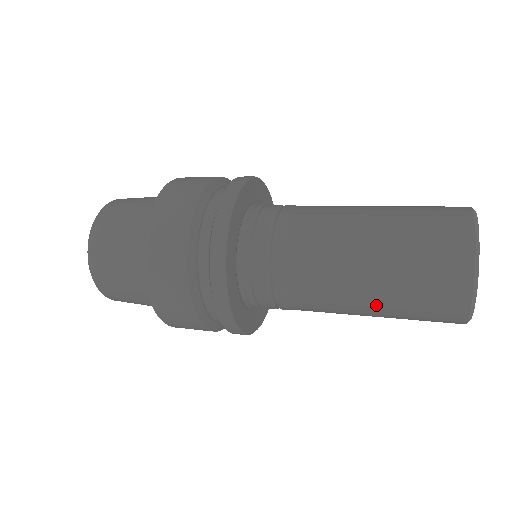
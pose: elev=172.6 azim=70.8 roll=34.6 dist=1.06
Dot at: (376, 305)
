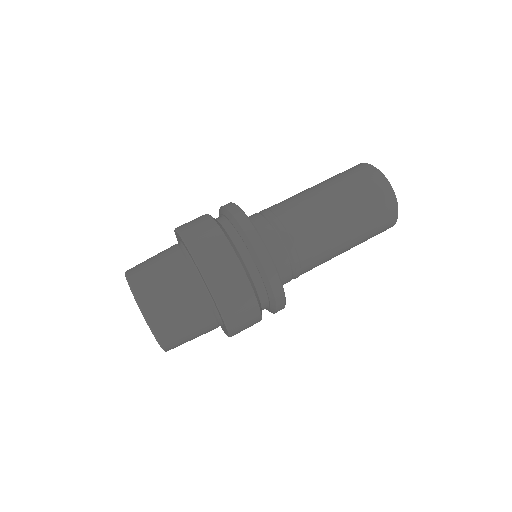
Dot at: occluded
